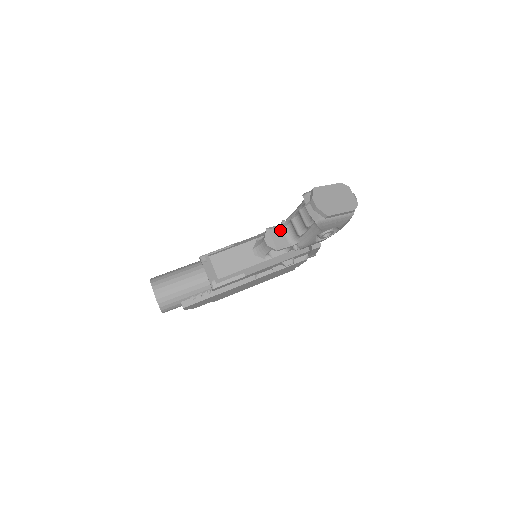
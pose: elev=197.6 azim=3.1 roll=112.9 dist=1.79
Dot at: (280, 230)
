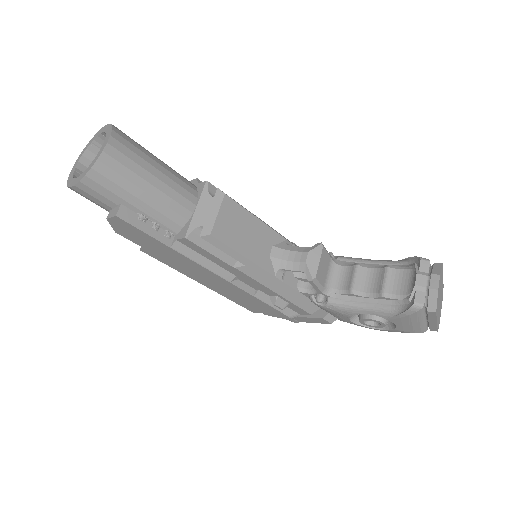
Dot at: (328, 261)
